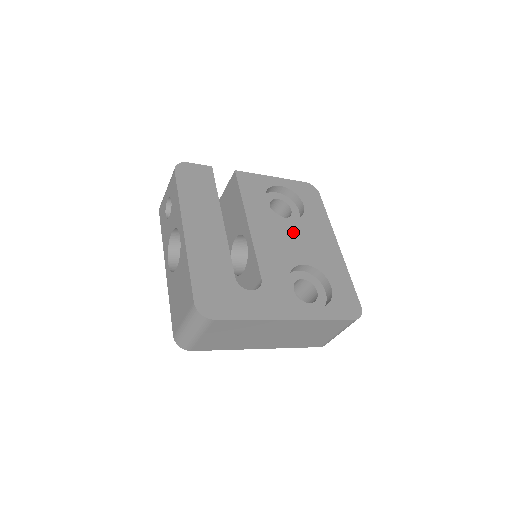
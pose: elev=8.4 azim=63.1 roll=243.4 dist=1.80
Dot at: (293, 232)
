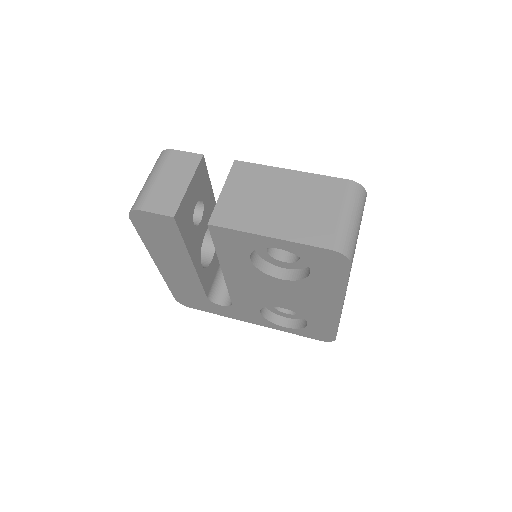
Dot at: (279, 288)
